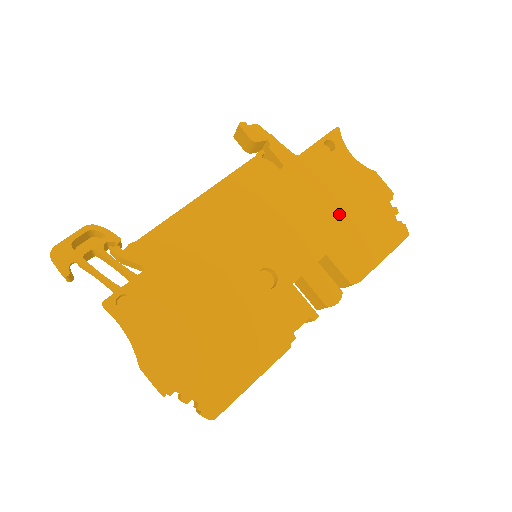
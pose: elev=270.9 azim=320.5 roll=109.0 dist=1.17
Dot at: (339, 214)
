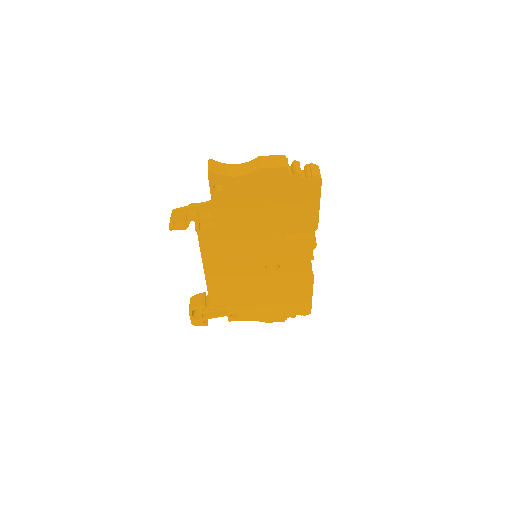
Dot at: (269, 212)
